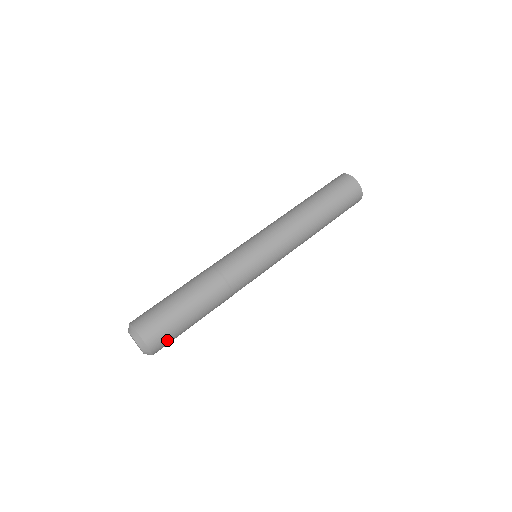
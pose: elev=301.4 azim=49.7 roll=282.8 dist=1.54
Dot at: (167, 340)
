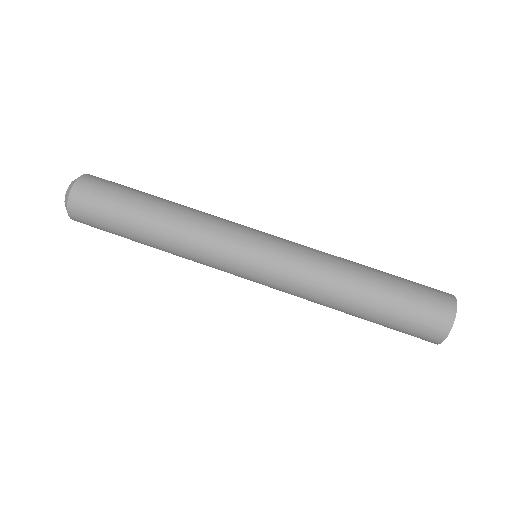
Dot at: (92, 225)
